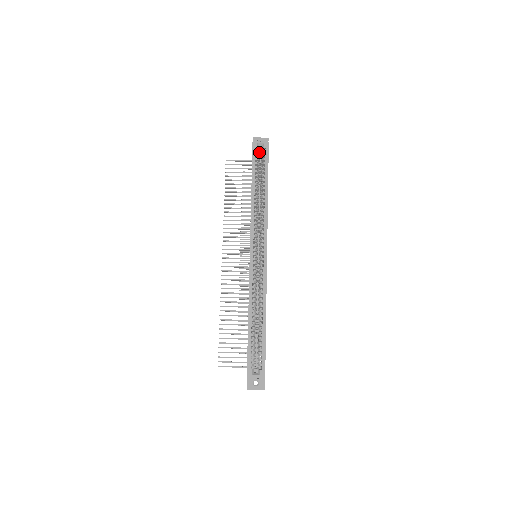
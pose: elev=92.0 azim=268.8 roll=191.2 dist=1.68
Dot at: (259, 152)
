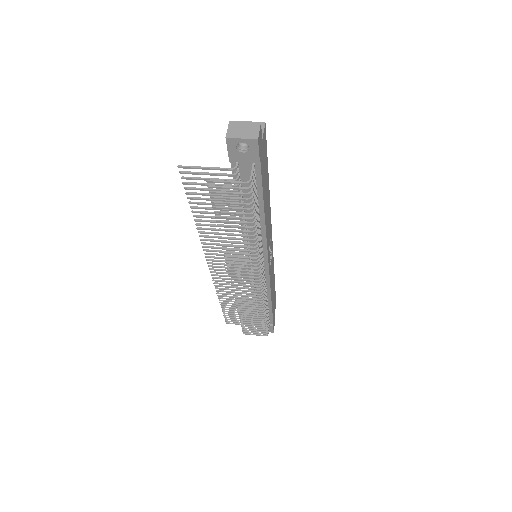
Dot at: occluded
